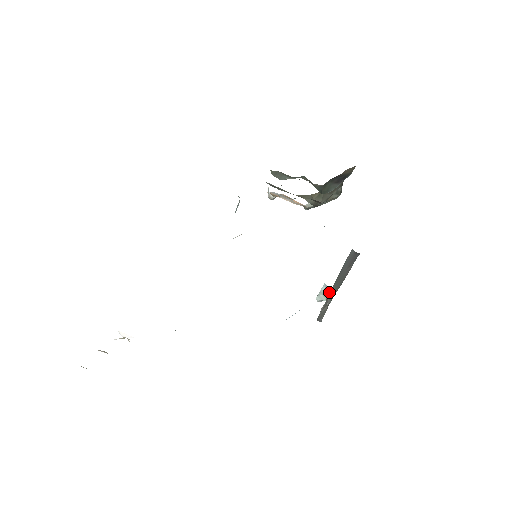
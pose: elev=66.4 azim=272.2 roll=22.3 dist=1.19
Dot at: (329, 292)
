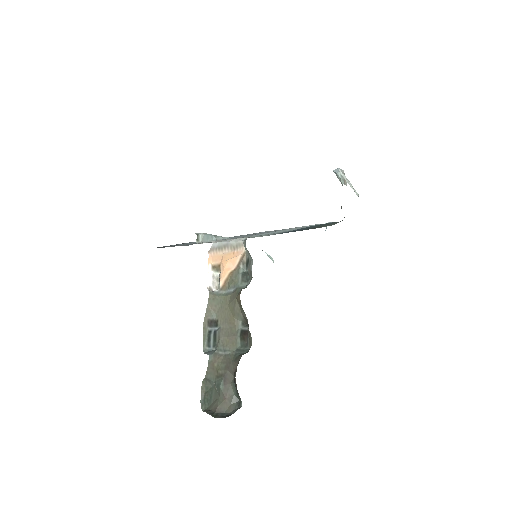
Dot at: occluded
